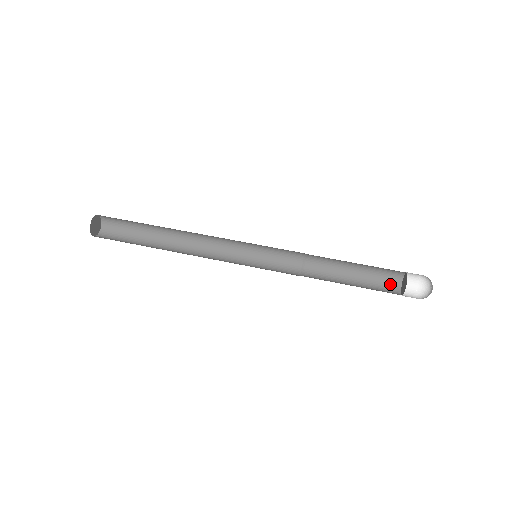
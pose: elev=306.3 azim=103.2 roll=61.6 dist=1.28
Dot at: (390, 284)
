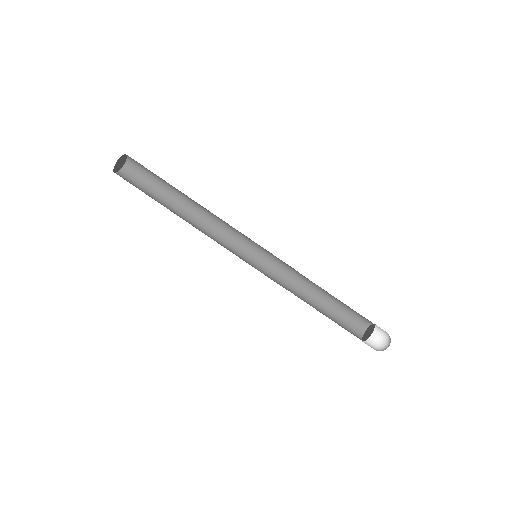
Dot at: (362, 320)
